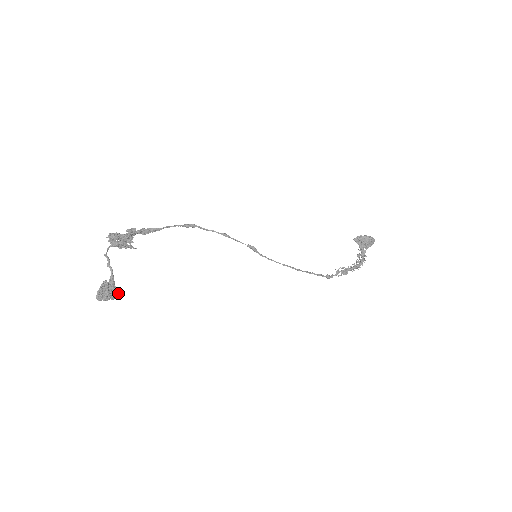
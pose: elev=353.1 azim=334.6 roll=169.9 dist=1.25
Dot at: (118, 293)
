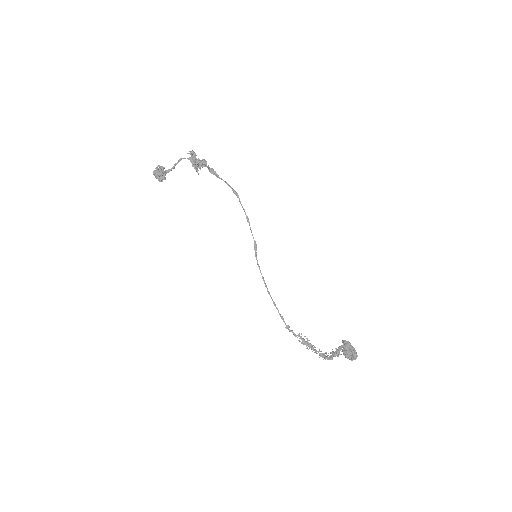
Dot at: (162, 178)
